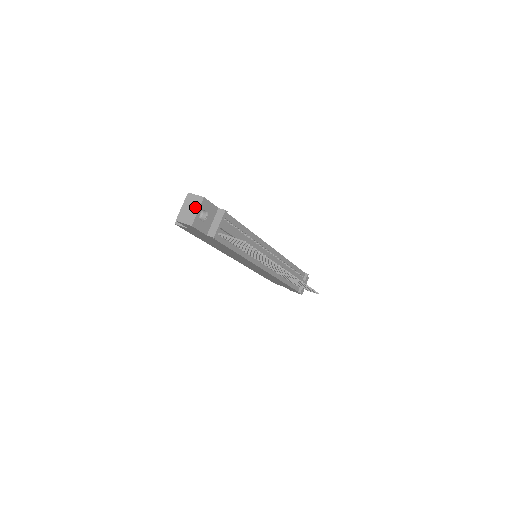
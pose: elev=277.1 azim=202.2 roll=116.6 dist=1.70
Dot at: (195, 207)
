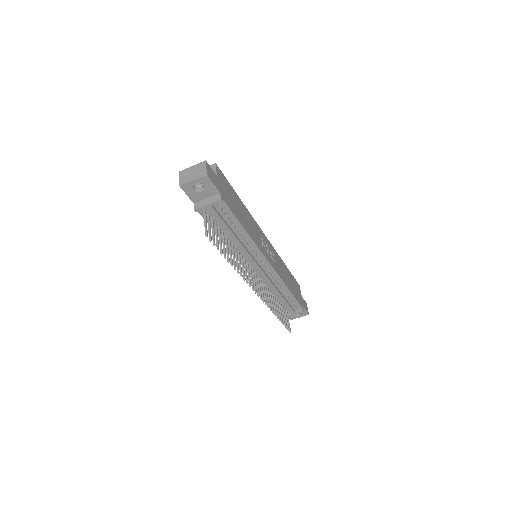
Dot at: (196, 175)
